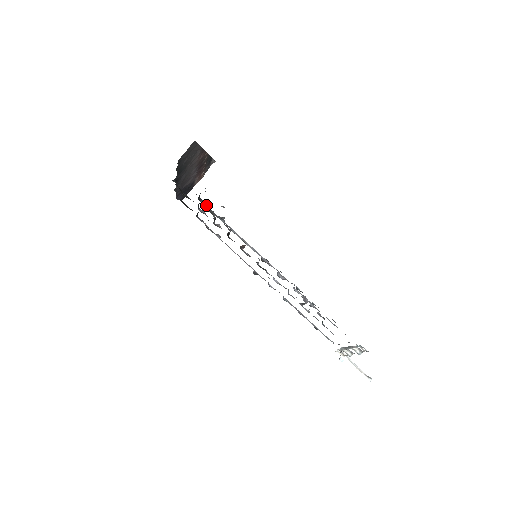
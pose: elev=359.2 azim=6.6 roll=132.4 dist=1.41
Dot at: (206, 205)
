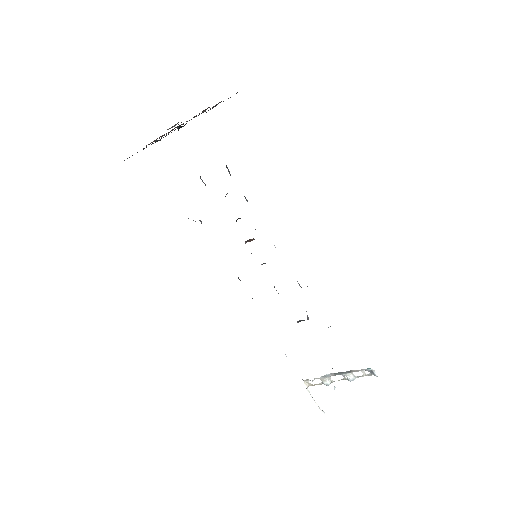
Dot at: (230, 174)
